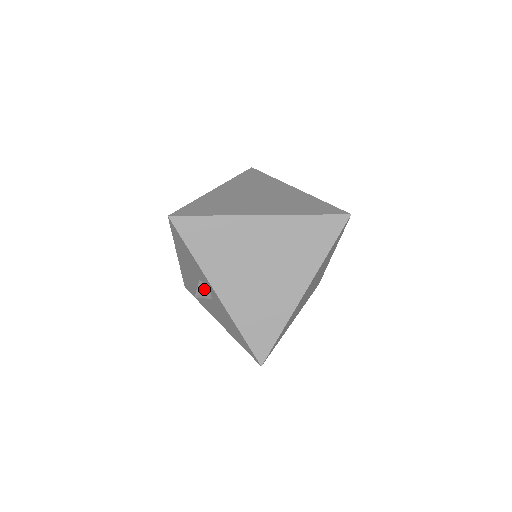
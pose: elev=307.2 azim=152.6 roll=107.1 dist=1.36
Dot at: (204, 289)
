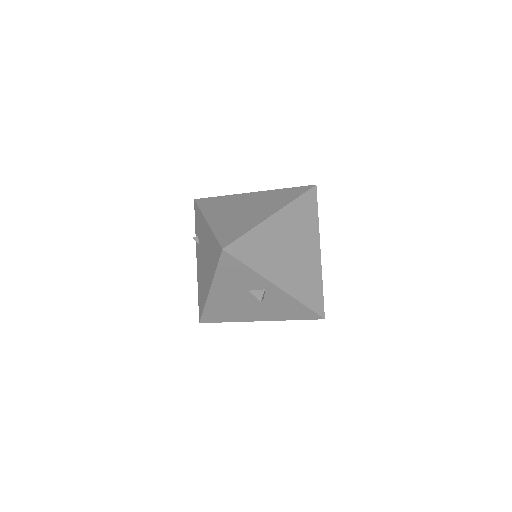
Dot at: (262, 292)
